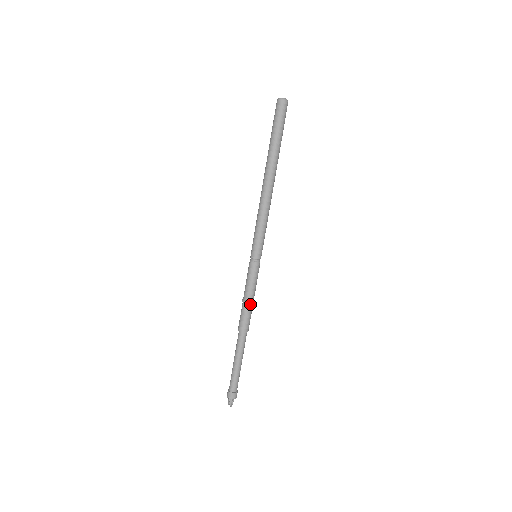
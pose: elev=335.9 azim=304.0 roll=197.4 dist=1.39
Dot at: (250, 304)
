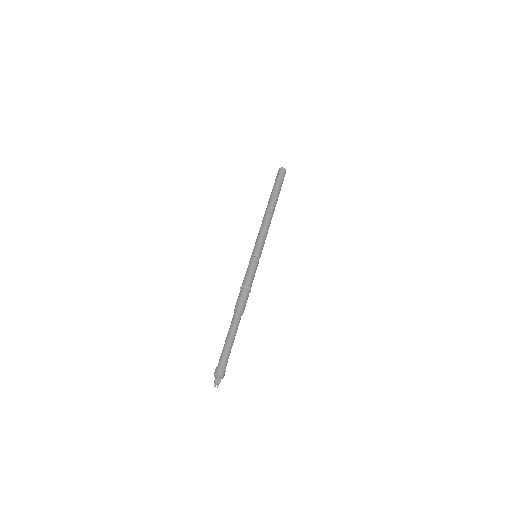
Dot at: (247, 288)
